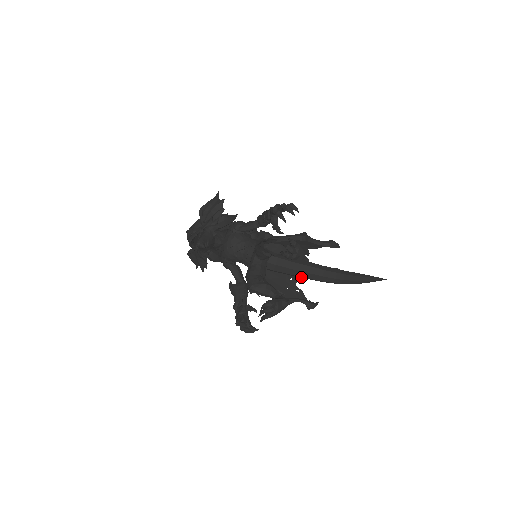
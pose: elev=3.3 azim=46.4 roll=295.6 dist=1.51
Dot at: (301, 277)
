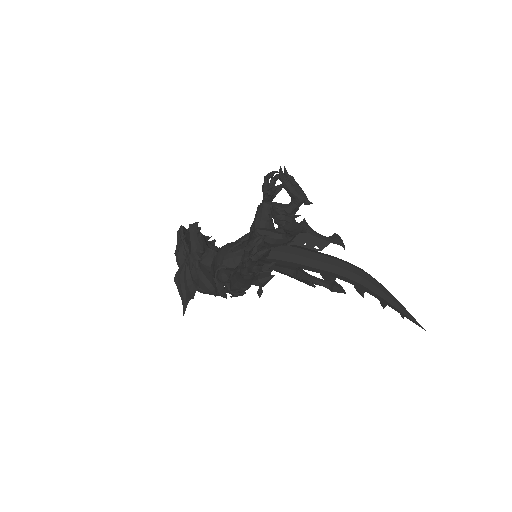
Dot at: (313, 263)
